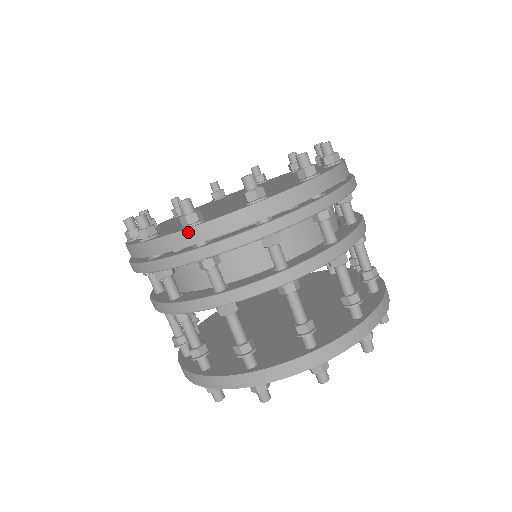
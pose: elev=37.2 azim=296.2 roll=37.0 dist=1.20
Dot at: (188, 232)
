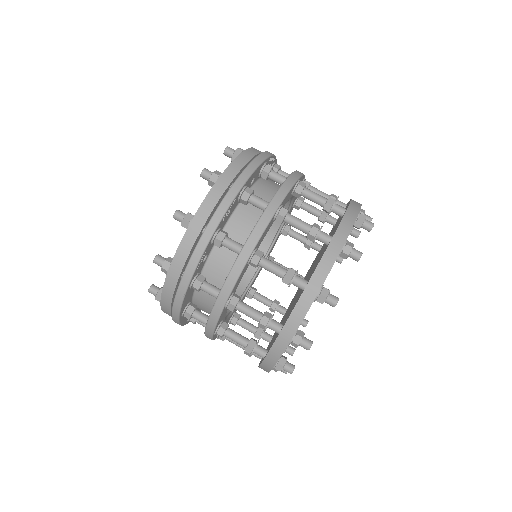
Dot at: (192, 225)
